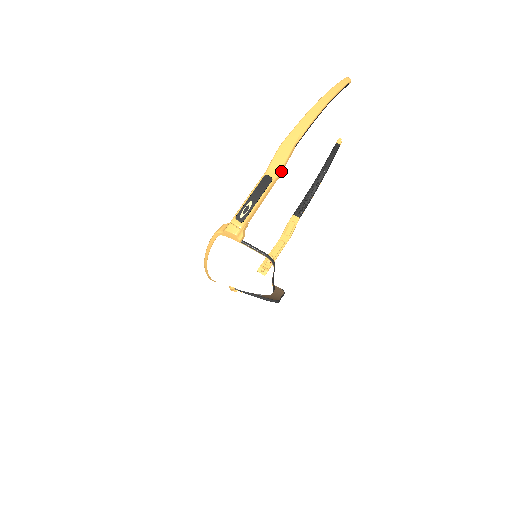
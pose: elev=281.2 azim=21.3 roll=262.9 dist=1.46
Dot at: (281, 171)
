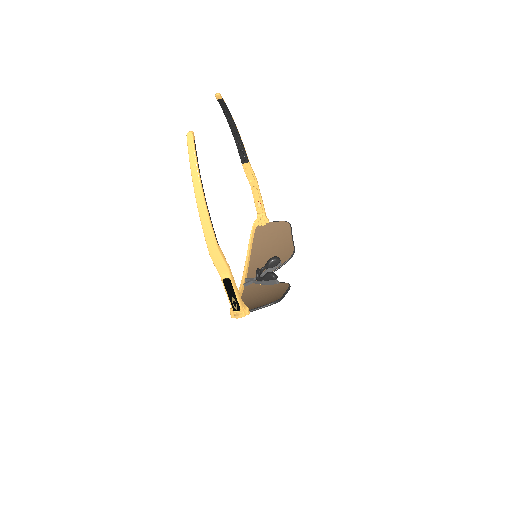
Dot at: (228, 268)
